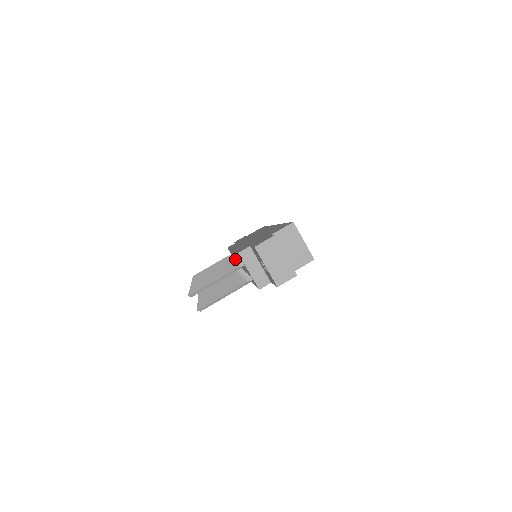
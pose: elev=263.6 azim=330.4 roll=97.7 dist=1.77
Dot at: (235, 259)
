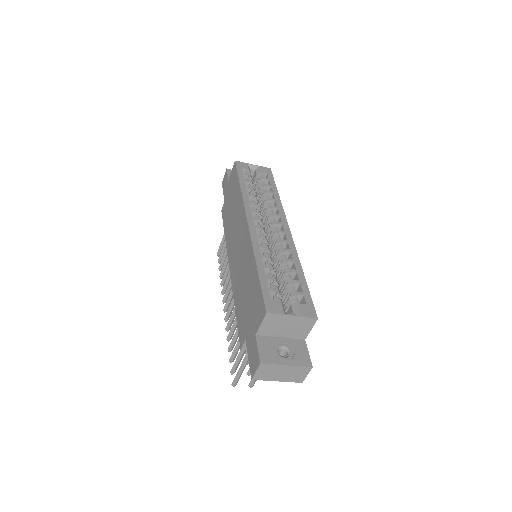
Dot at: occluded
